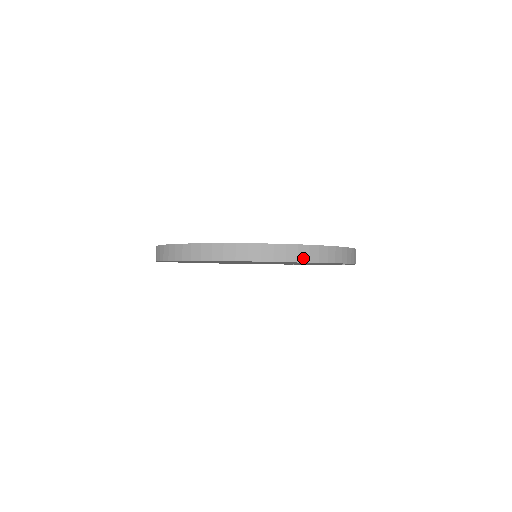
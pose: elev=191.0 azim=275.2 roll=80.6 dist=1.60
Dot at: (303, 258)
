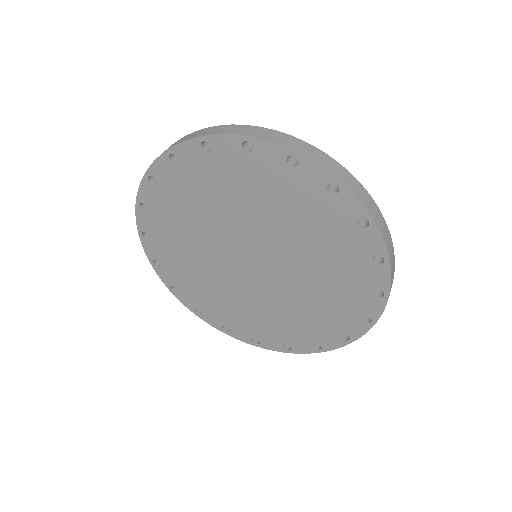
Dot at: (248, 134)
